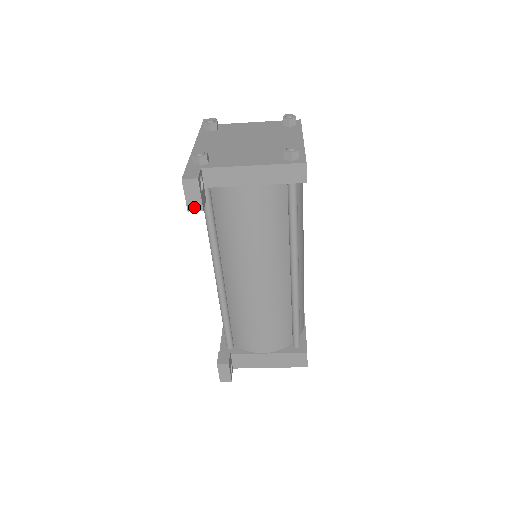
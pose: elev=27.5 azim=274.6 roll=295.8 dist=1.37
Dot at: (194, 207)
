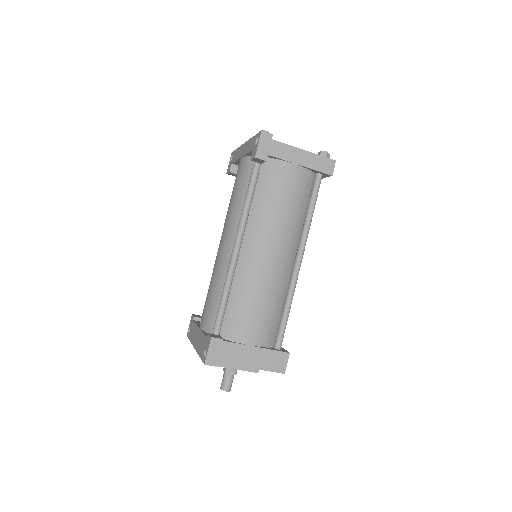
Dot at: (261, 156)
